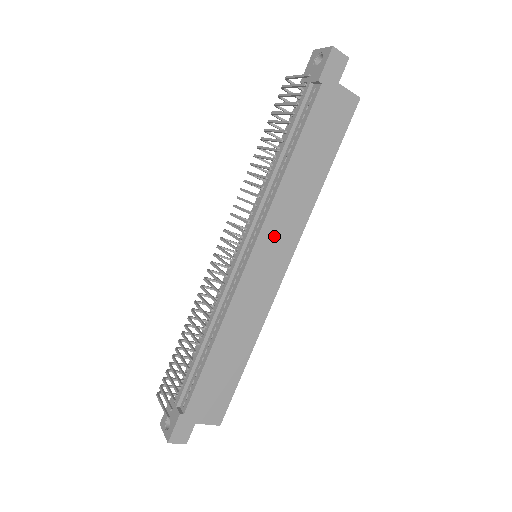
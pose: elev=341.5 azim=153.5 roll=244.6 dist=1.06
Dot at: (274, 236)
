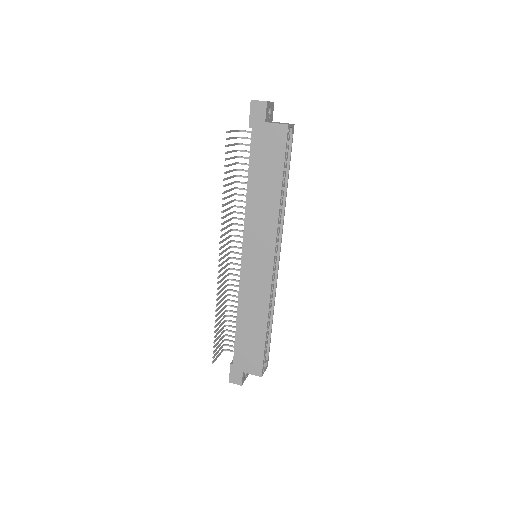
Dot at: (255, 241)
